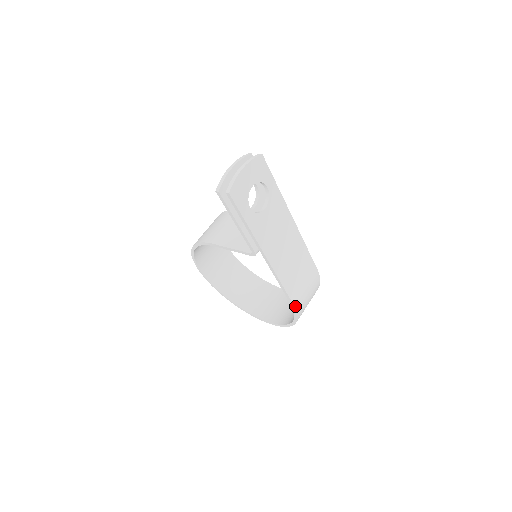
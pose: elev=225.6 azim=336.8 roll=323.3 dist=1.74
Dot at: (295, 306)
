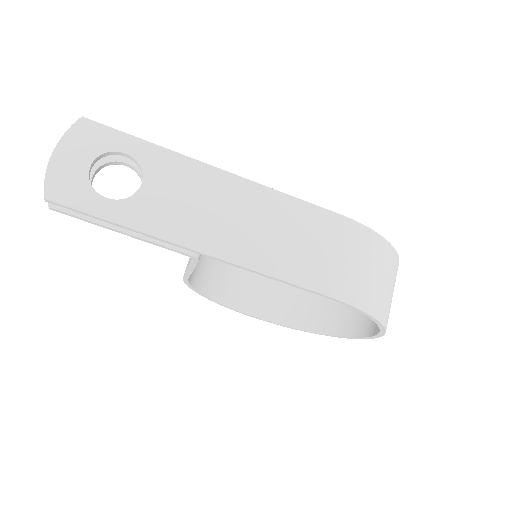
Dot at: (330, 295)
